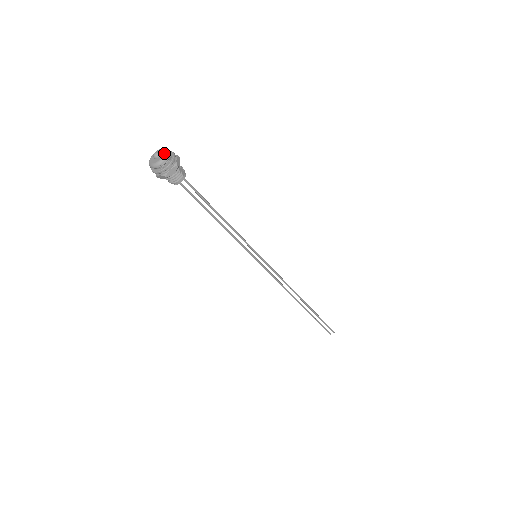
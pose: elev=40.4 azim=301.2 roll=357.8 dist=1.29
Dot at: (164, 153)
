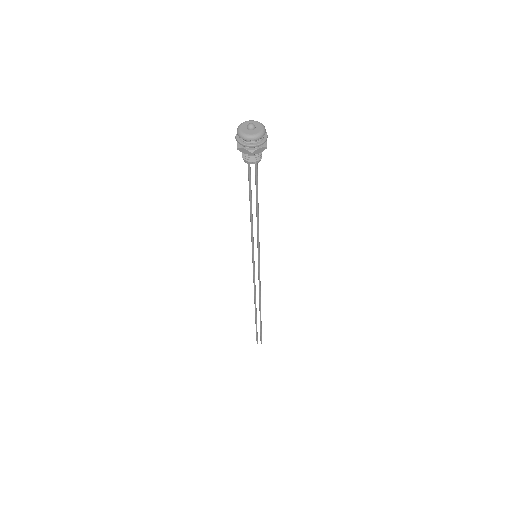
Dot at: (262, 128)
